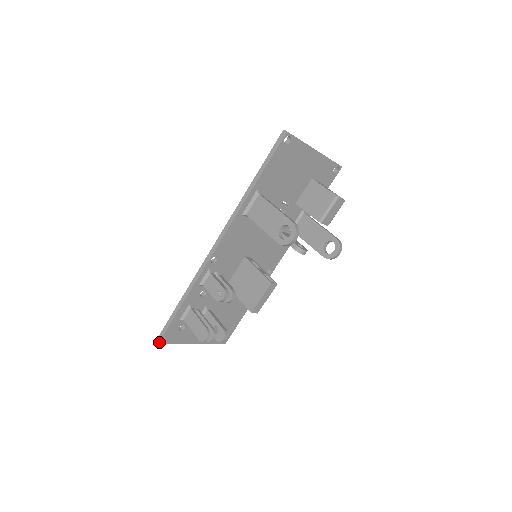
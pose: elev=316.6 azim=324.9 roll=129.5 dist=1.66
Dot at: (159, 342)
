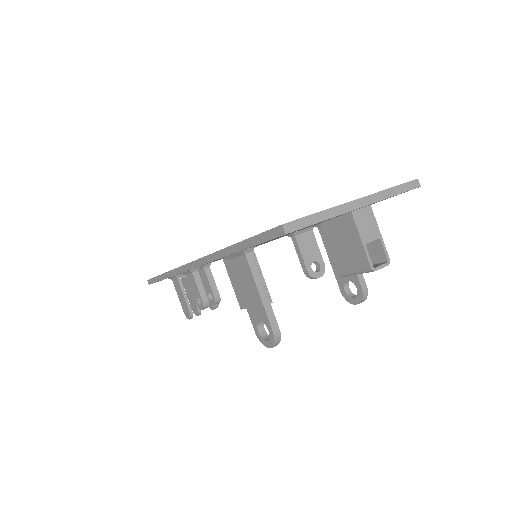
Dot at: occluded
